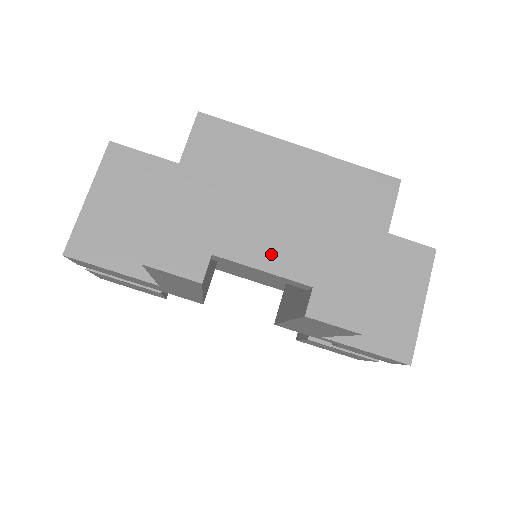
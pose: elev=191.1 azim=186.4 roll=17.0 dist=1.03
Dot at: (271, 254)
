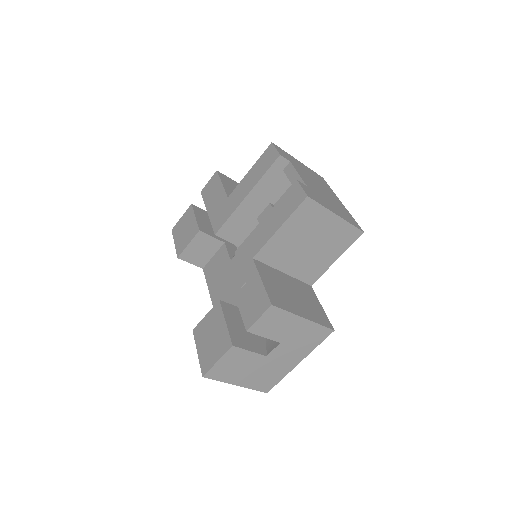
Dot at: (305, 178)
